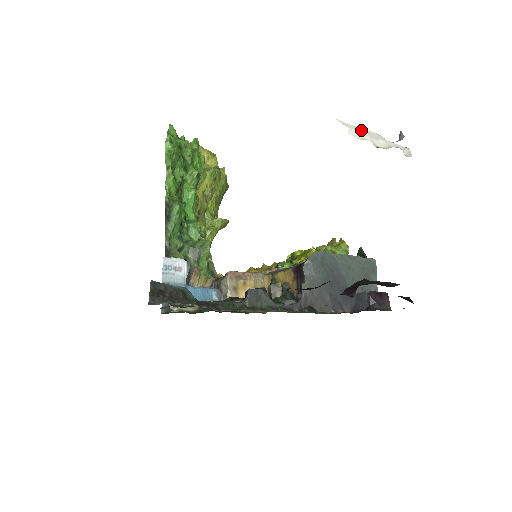
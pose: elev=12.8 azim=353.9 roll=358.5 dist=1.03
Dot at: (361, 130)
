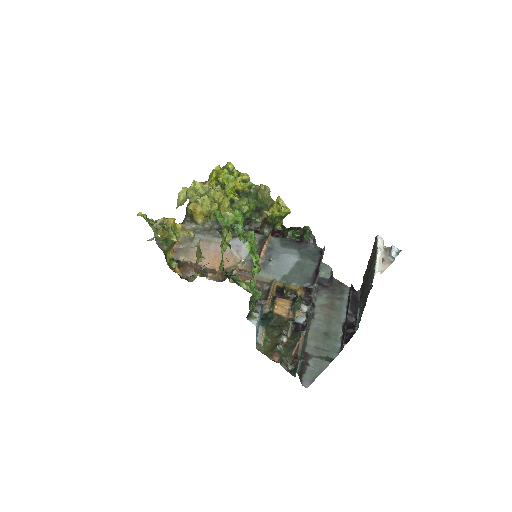
Dot at: (381, 262)
